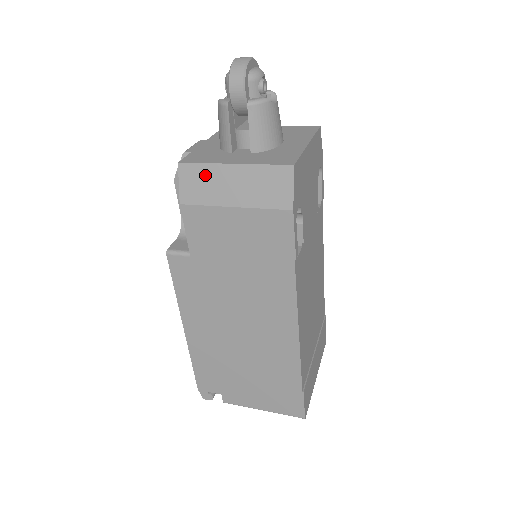
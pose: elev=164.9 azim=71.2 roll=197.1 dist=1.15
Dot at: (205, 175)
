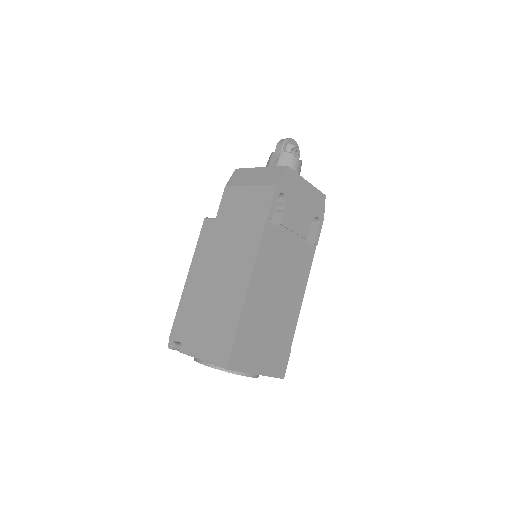
Dot at: (244, 173)
